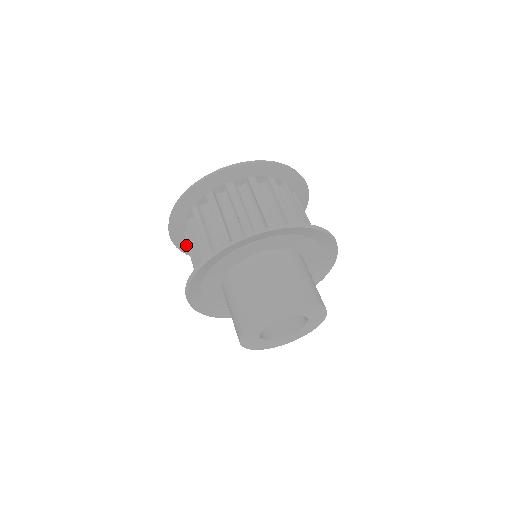
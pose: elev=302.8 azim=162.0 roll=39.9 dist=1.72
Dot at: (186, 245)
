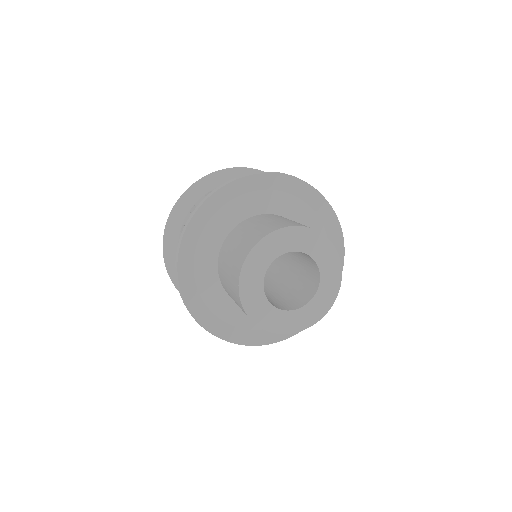
Dot at: occluded
